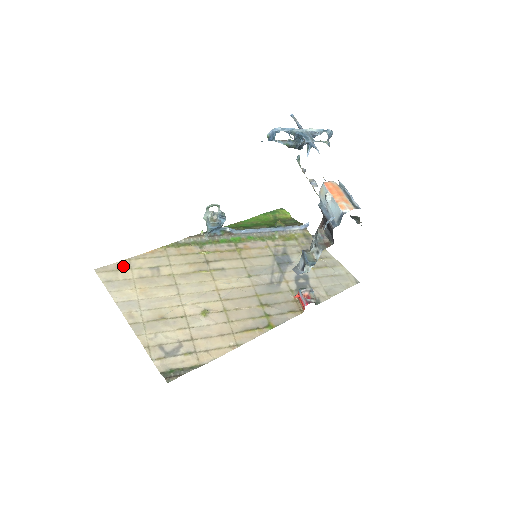
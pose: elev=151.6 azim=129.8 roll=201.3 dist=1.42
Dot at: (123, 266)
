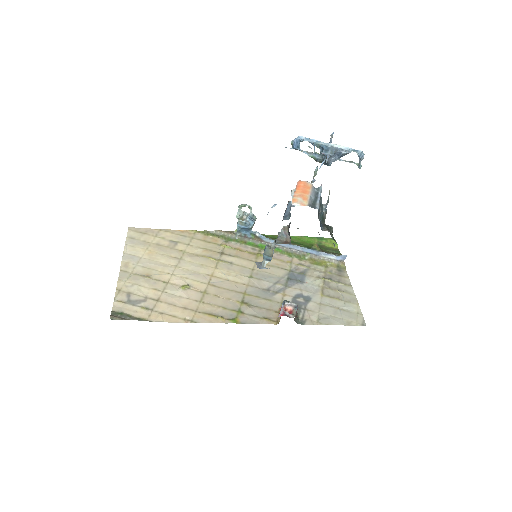
Dot at: (151, 232)
